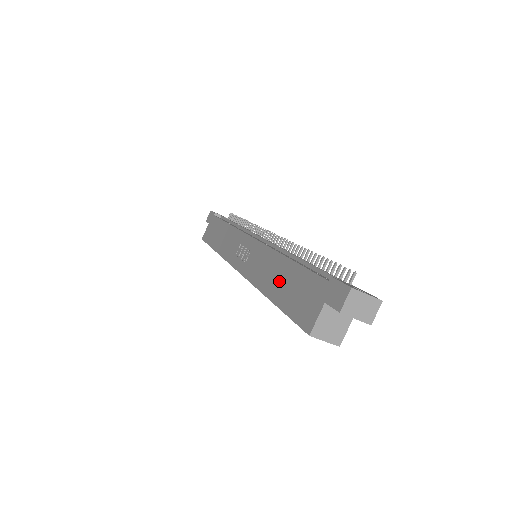
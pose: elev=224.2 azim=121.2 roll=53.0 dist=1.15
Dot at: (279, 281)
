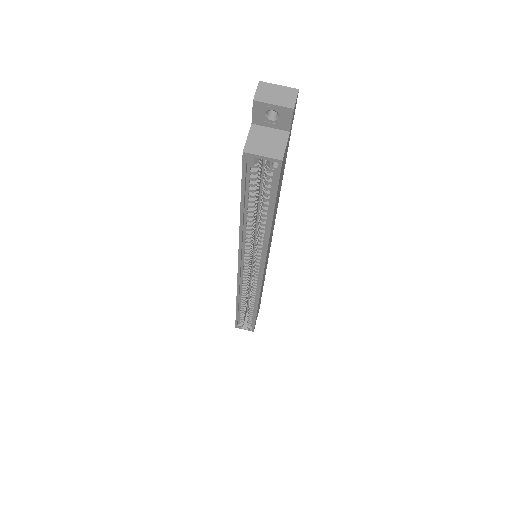
Dot at: occluded
